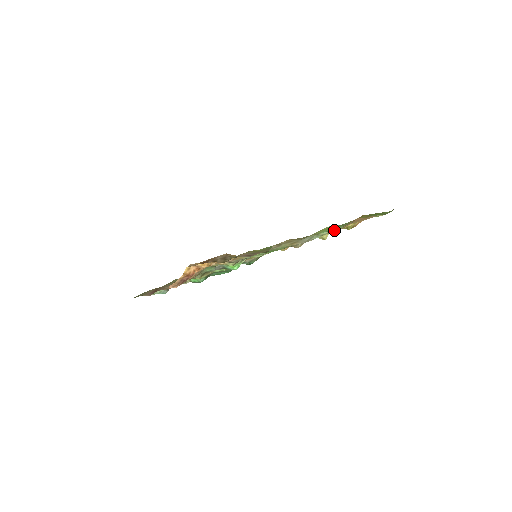
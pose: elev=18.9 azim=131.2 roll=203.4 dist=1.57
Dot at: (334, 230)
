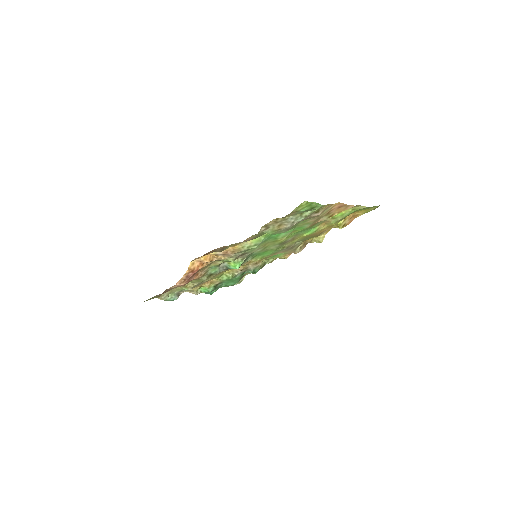
Dot at: (315, 210)
